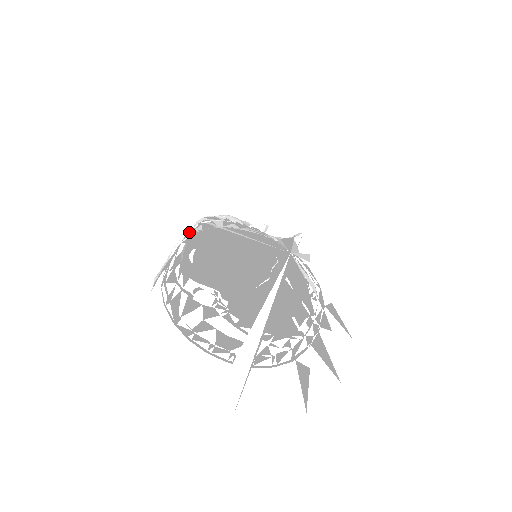
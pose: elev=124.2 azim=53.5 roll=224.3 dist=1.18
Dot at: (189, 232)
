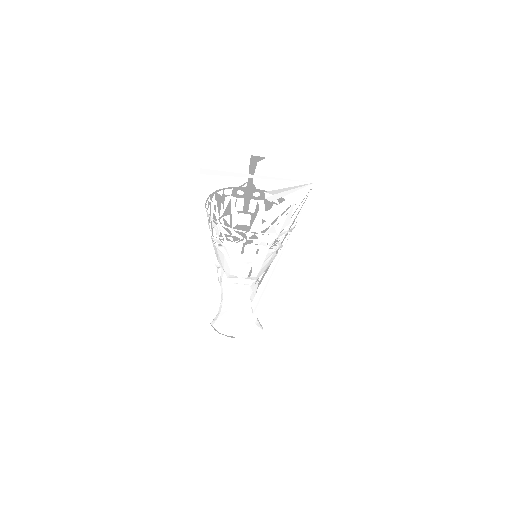
Dot at: occluded
